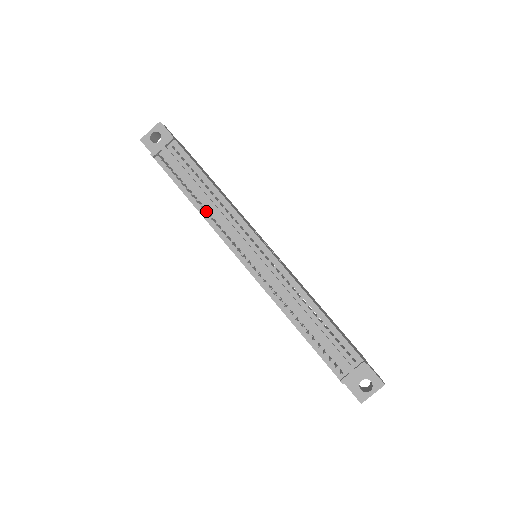
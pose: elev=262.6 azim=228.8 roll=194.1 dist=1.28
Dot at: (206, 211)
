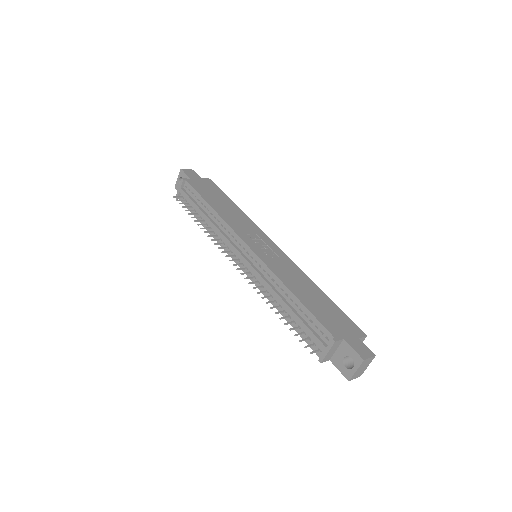
Dot at: (211, 230)
